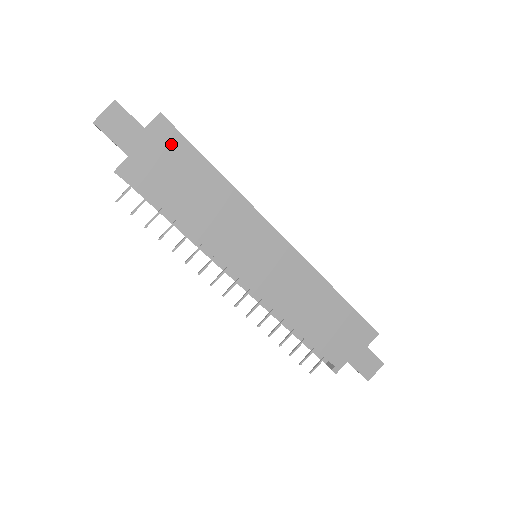
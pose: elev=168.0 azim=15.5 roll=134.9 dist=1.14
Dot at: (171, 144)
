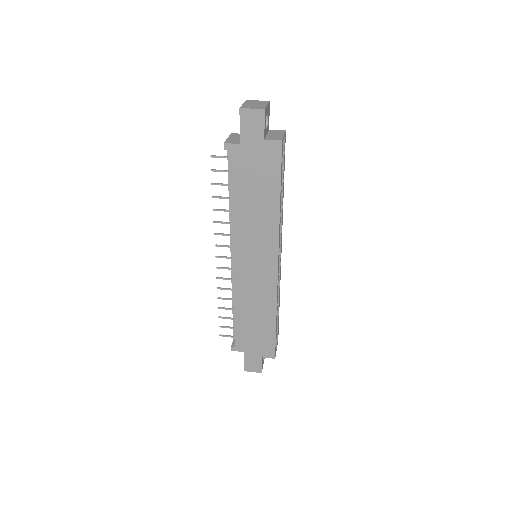
Dot at: (270, 162)
